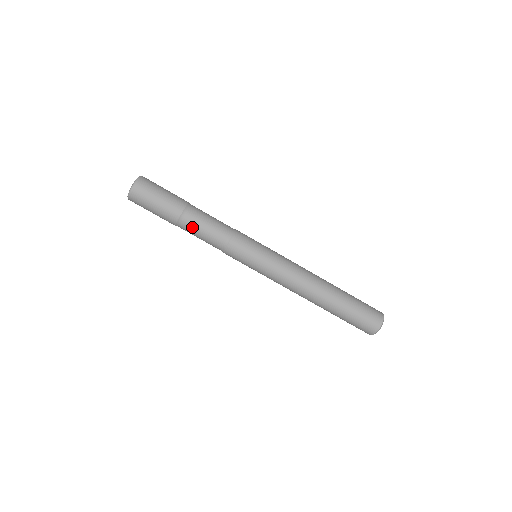
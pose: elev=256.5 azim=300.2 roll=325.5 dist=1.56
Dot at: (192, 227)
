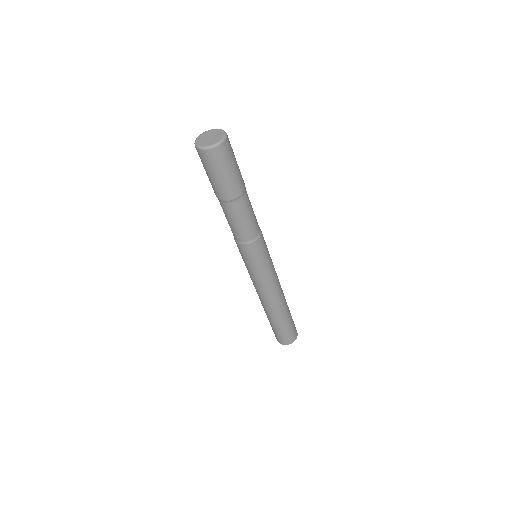
Dot at: (235, 213)
